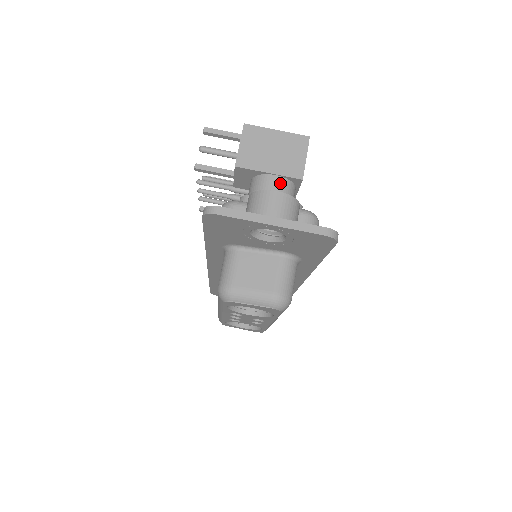
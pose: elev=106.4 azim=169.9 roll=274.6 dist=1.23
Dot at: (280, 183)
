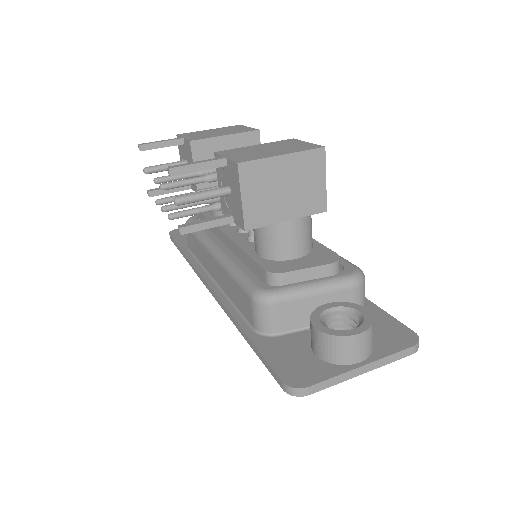
Dot at: (302, 226)
